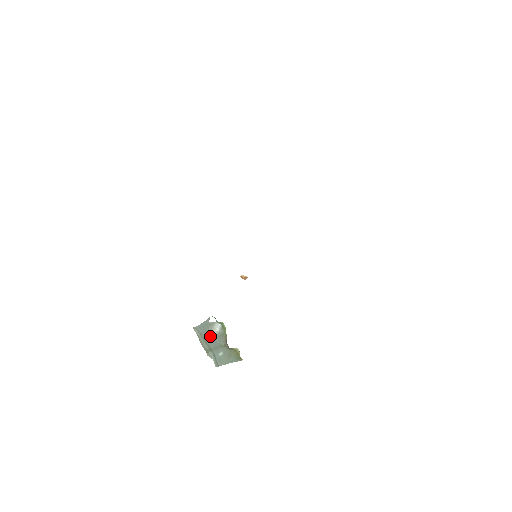
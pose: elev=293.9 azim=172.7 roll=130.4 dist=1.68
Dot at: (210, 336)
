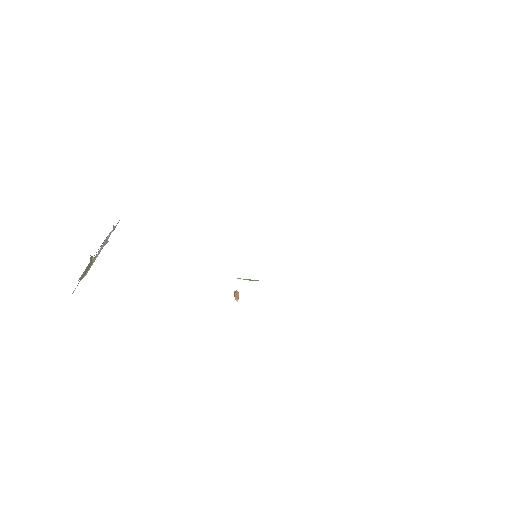
Dot at: occluded
